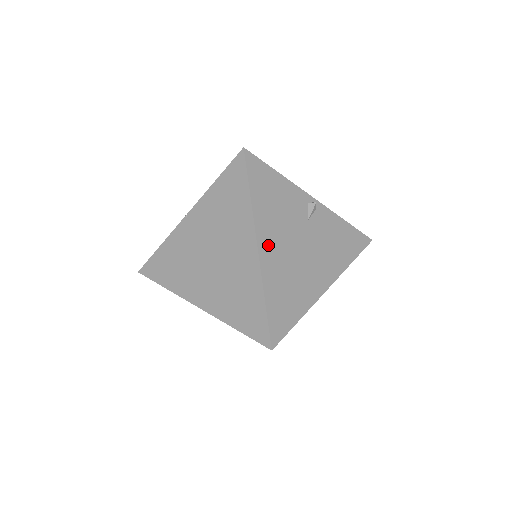
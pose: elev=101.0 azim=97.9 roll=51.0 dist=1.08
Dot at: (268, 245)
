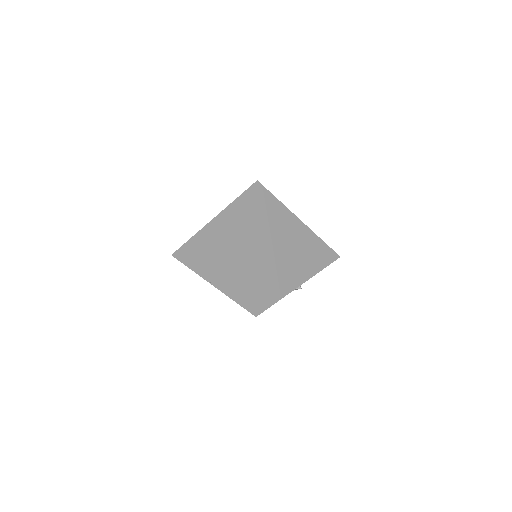
Dot at: occluded
